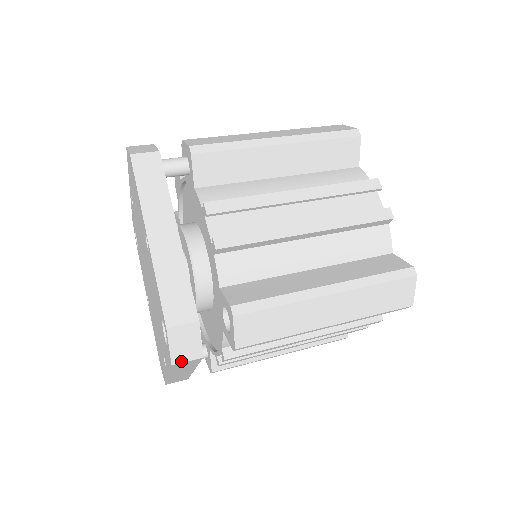
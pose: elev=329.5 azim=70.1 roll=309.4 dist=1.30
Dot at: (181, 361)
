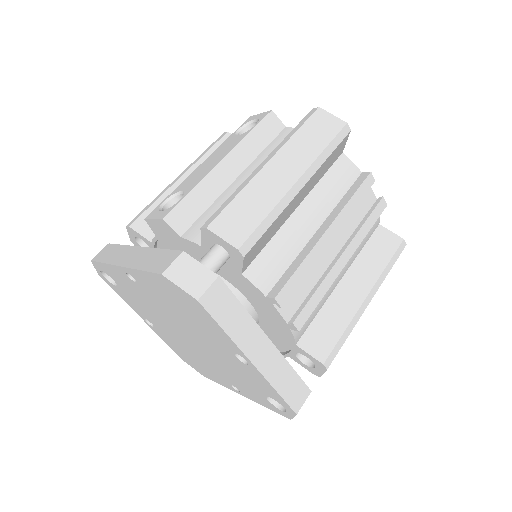
Dot at: occluded
